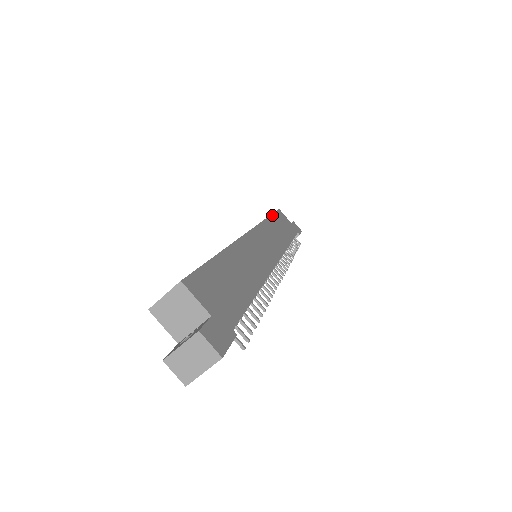
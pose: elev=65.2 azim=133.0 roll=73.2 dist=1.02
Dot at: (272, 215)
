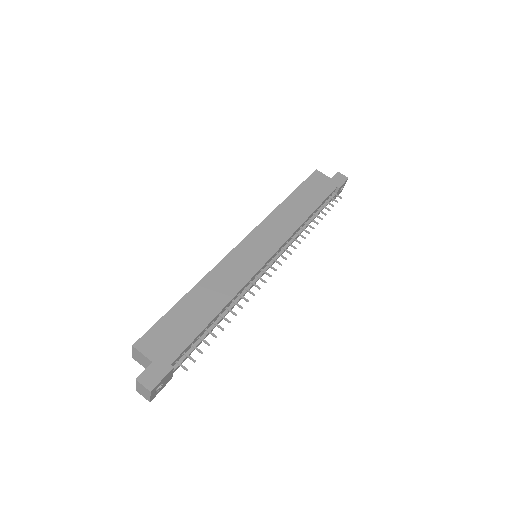
Dot at: (295, 191)
